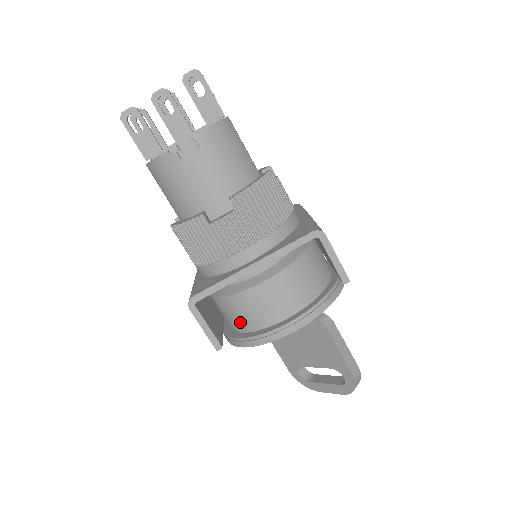
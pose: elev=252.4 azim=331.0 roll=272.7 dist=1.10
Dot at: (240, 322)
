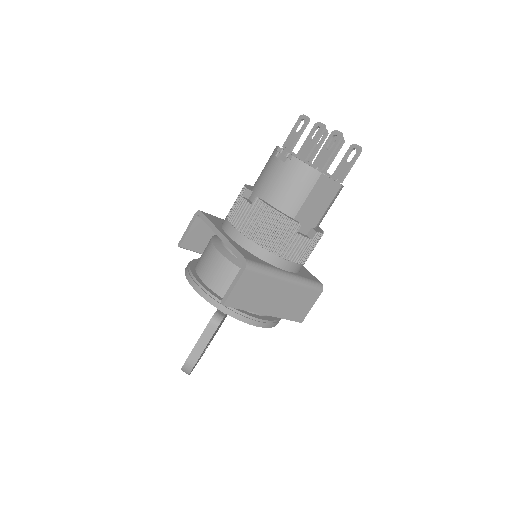
Dot at: occluded
